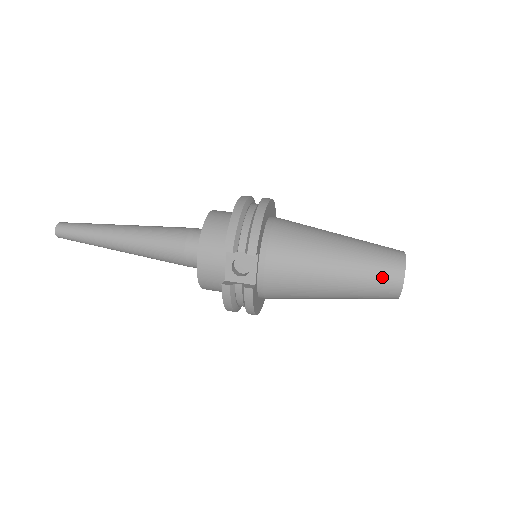
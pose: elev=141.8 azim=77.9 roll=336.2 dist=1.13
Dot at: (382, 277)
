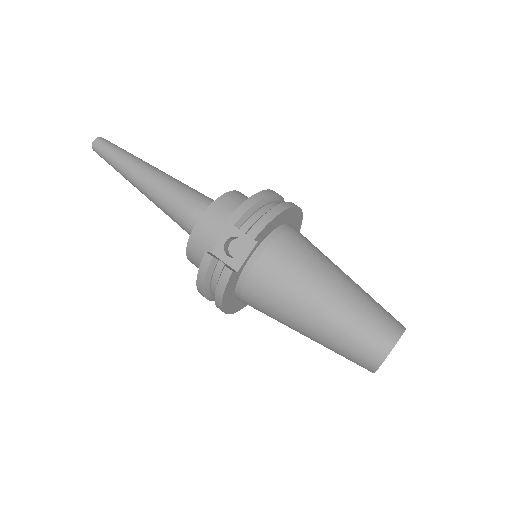
Dot at: (369, 336)
